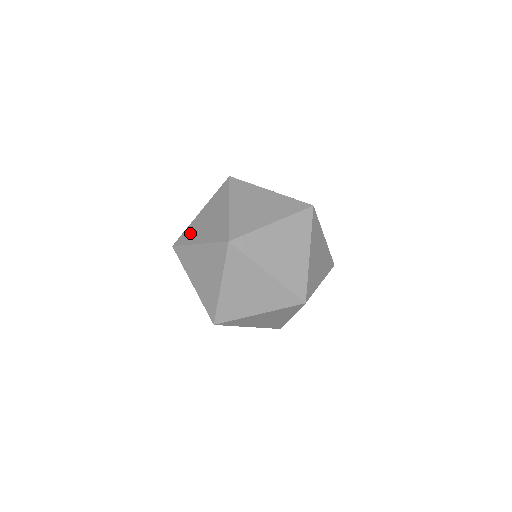
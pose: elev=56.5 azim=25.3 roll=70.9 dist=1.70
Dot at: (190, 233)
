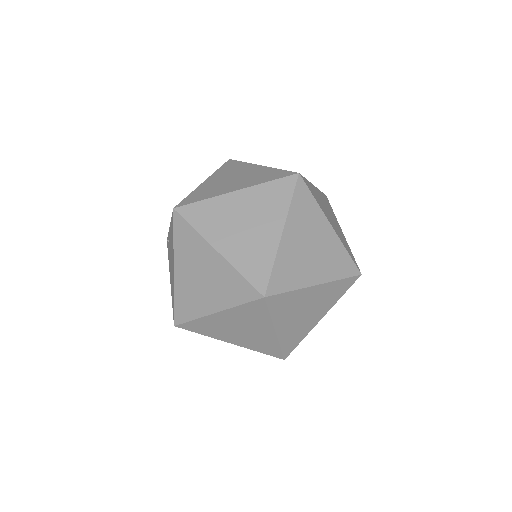
Dot at: (172, 291)
